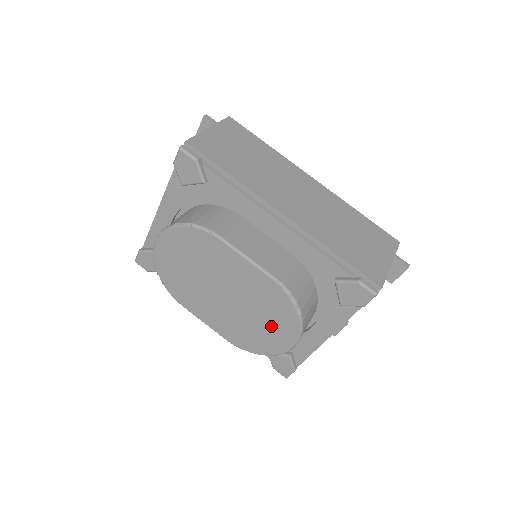
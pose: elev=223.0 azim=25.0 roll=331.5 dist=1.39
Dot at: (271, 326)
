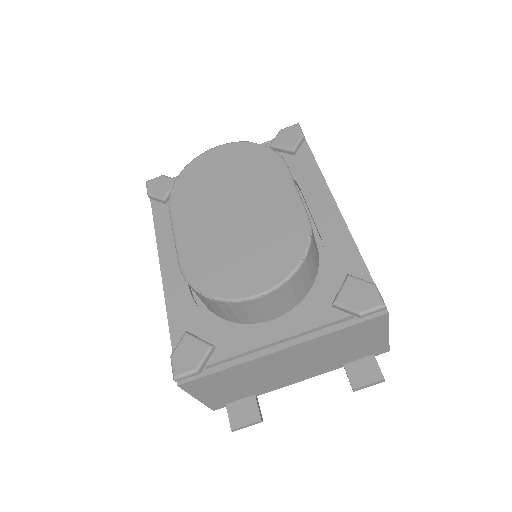
Dot at: (255, 261)
